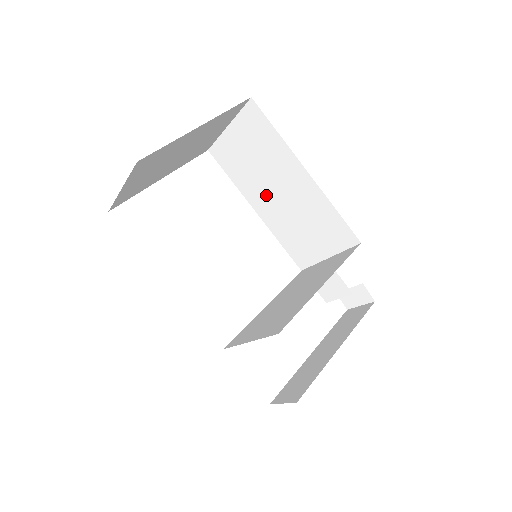
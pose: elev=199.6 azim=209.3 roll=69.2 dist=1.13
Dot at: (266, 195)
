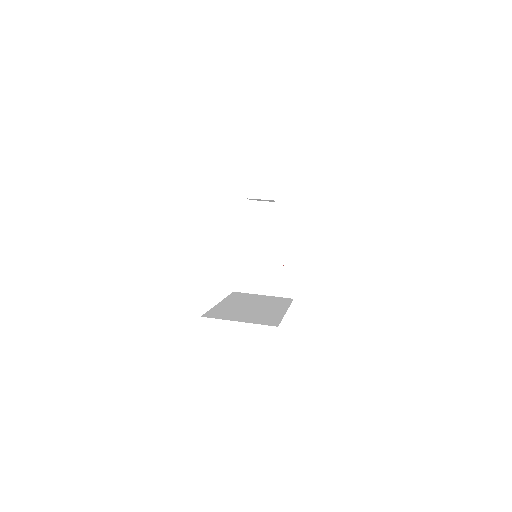
Dot at: occluded
